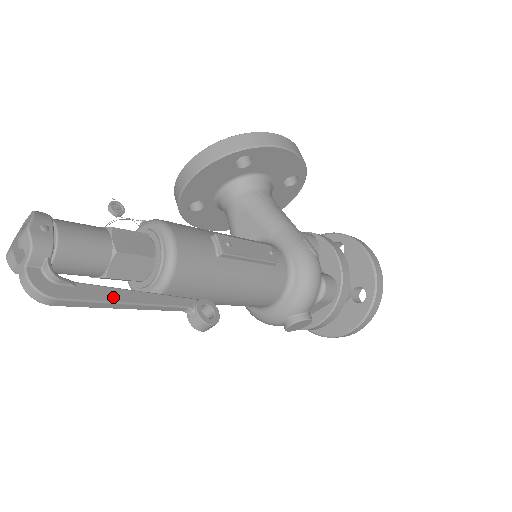
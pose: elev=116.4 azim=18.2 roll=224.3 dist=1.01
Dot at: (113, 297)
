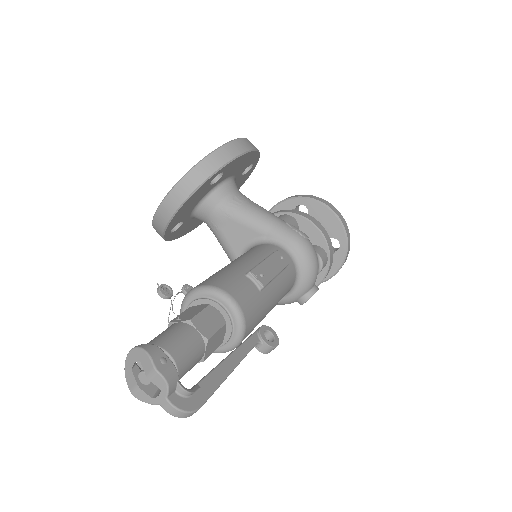
Dot at: (222, 376)
